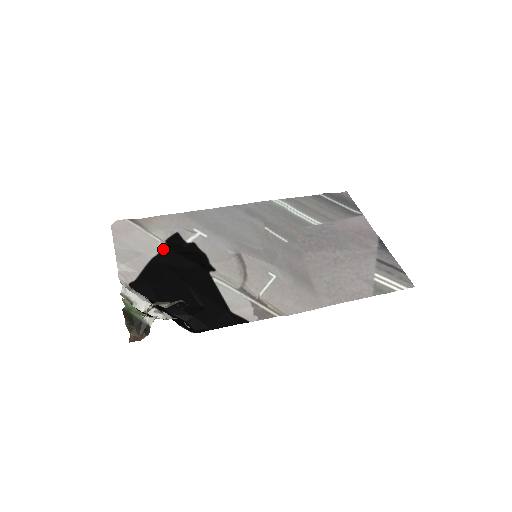
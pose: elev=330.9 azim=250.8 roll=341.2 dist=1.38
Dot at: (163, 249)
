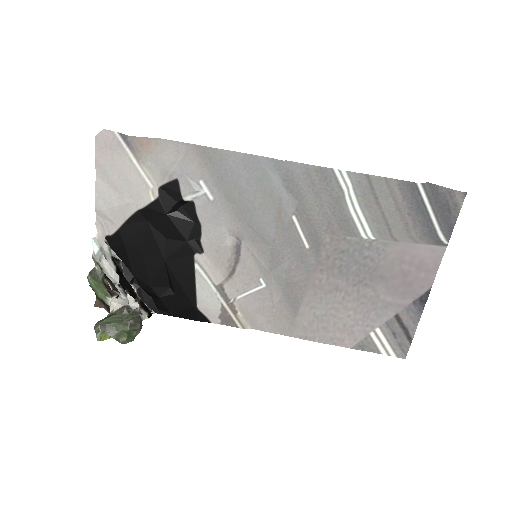
Dot at: (152, 203)
